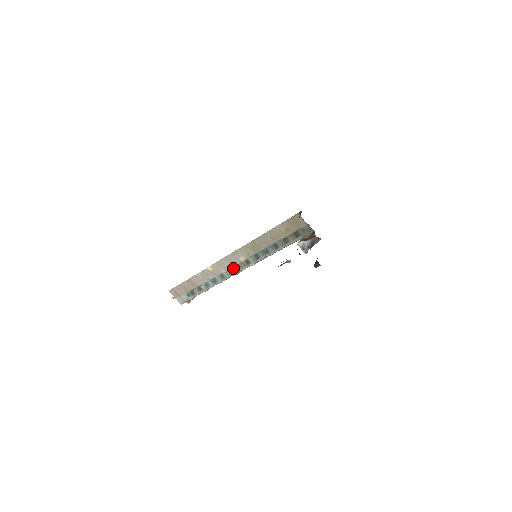
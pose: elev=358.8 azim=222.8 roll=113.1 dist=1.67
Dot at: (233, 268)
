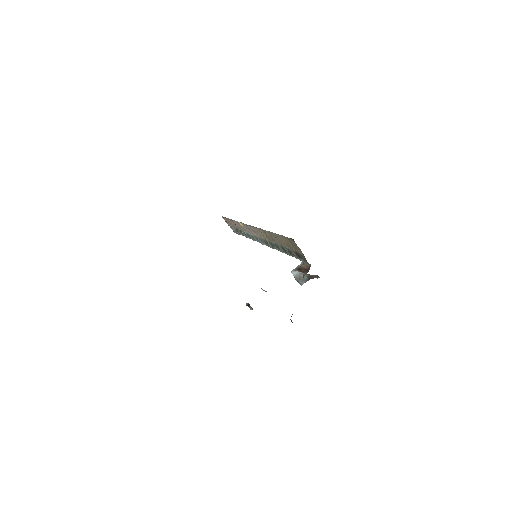
Dot at: (258, 238)
